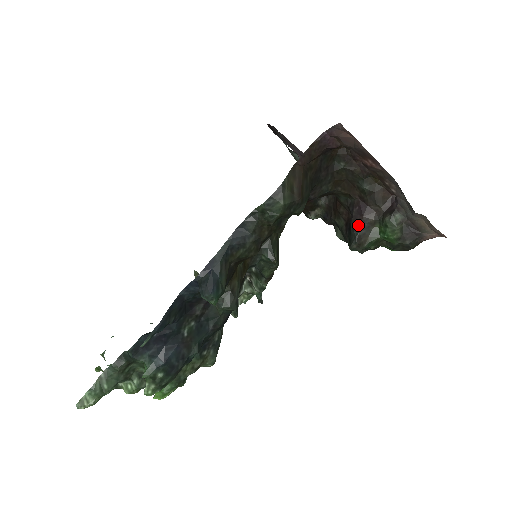
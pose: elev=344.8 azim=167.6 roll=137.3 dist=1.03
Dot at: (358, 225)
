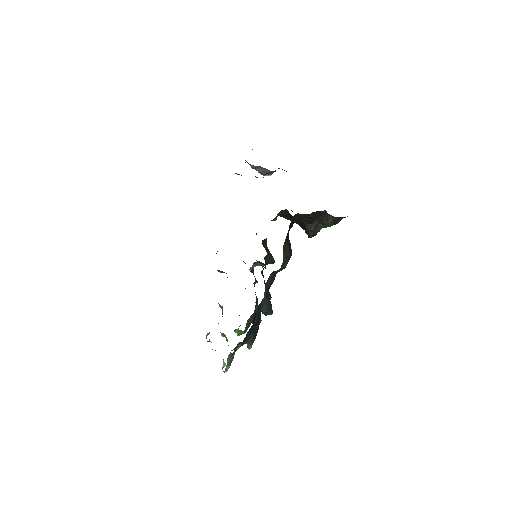
Dot at: (311, 229)
